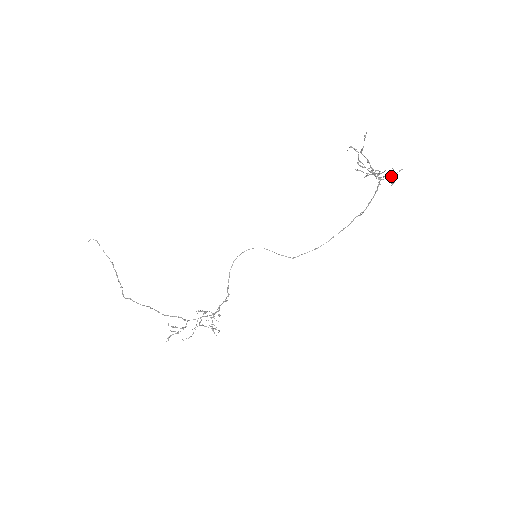
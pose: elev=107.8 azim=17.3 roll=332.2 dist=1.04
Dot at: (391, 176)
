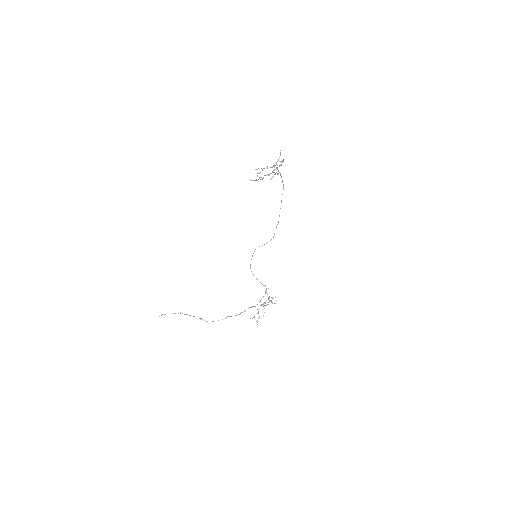
Dot at: (280, 161)
